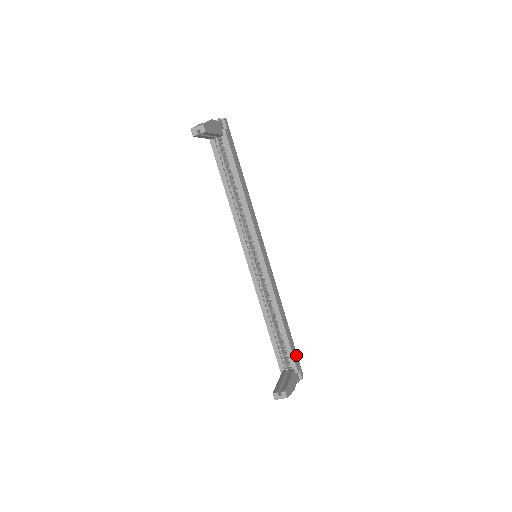
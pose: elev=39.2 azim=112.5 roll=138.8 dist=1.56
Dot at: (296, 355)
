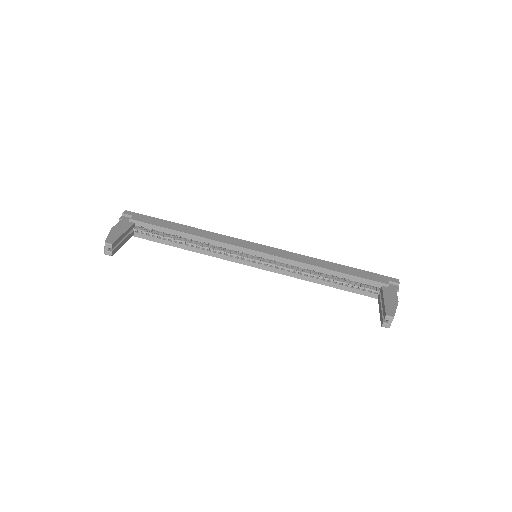
Dot at: (373, 275)
